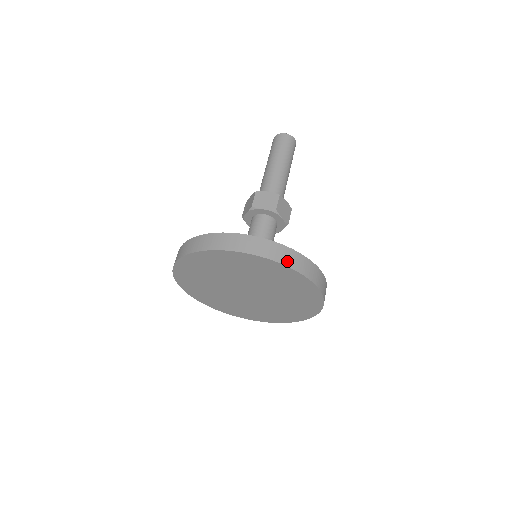
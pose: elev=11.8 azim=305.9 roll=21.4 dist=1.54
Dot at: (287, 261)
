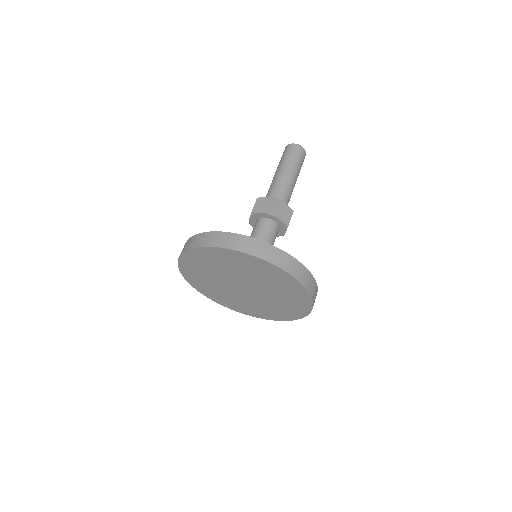
Dot at: (258, 253)
